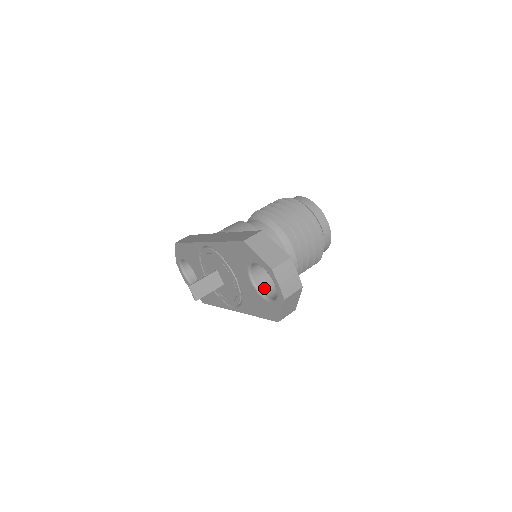
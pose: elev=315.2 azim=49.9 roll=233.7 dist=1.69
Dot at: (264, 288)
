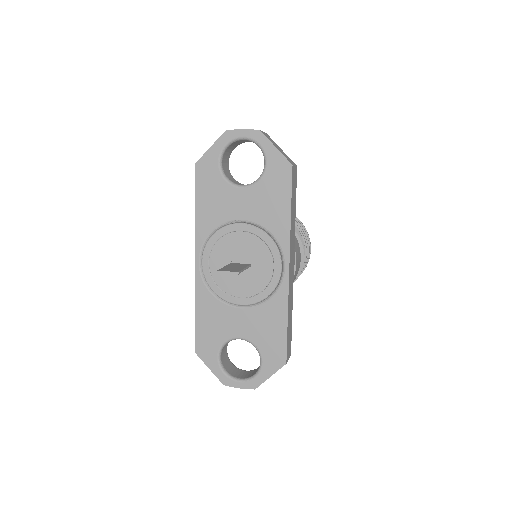
Dot at: occluded
